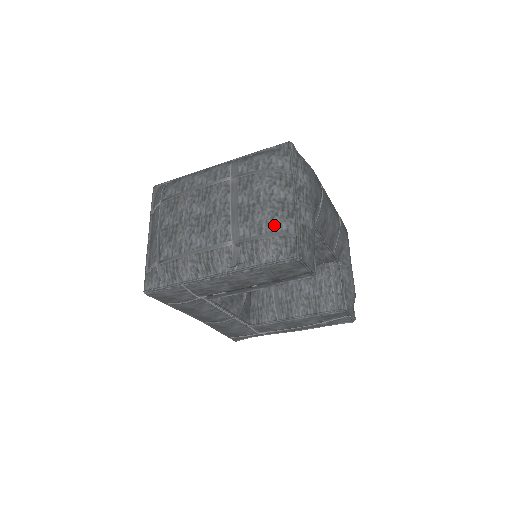
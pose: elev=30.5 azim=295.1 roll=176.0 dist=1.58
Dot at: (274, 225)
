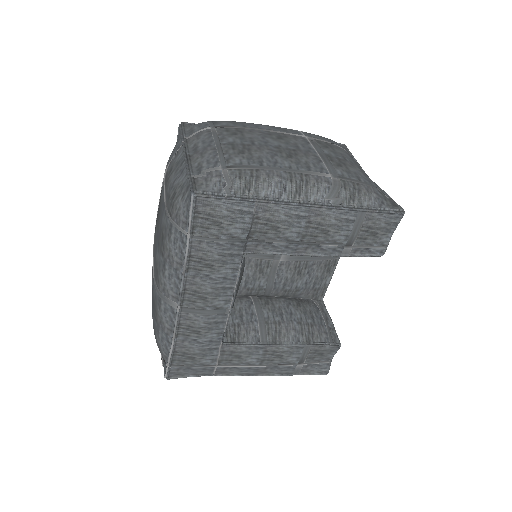
Dot at: (369, 180)
